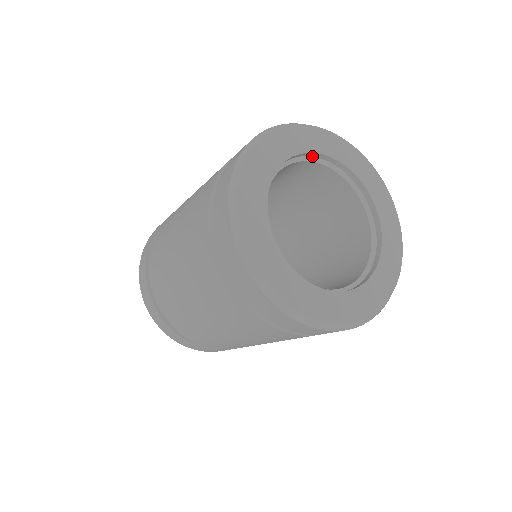
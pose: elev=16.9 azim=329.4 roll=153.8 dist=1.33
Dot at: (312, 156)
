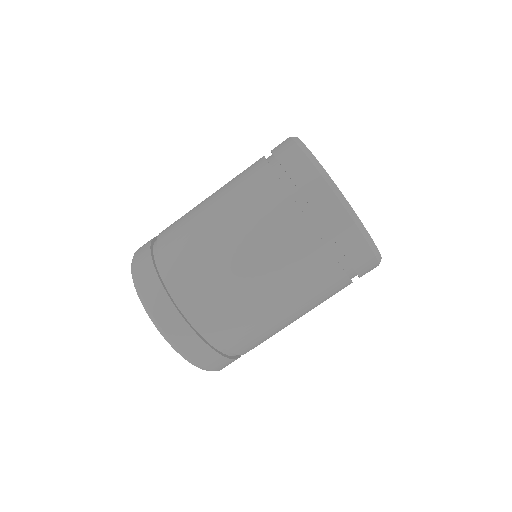
Dot at: occluded
